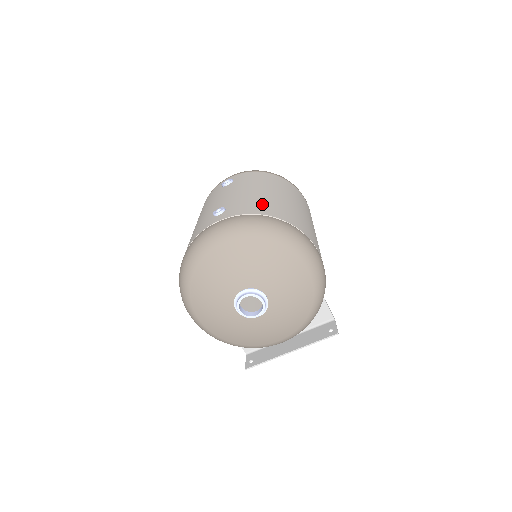
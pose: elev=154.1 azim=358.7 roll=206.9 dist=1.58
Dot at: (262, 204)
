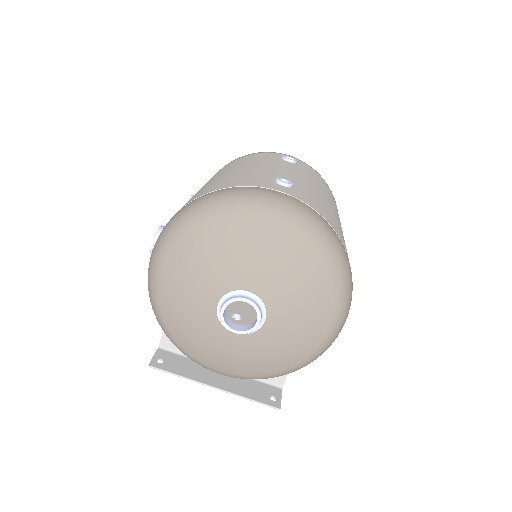
Dot at: (331, 216)
